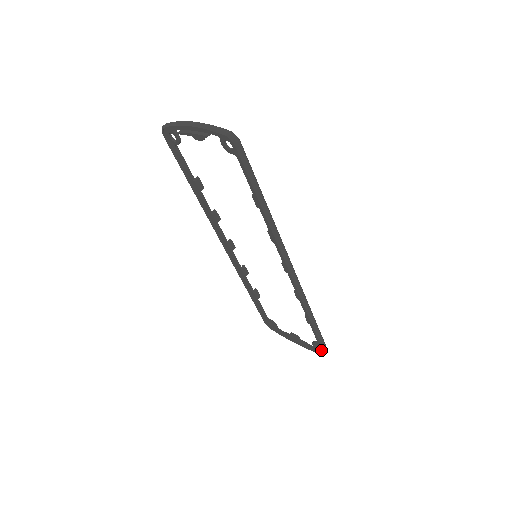
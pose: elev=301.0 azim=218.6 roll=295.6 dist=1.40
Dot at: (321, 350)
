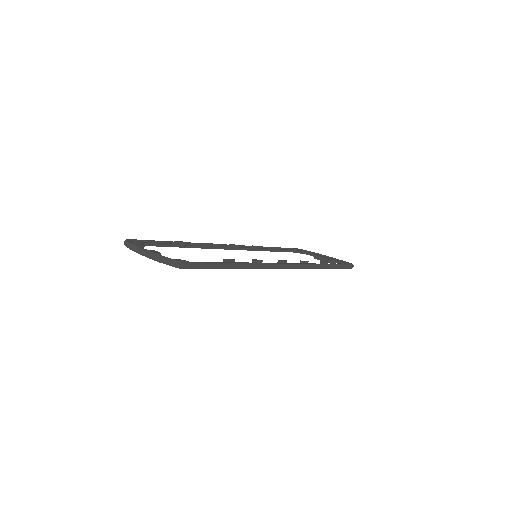
Dot at: occluded
